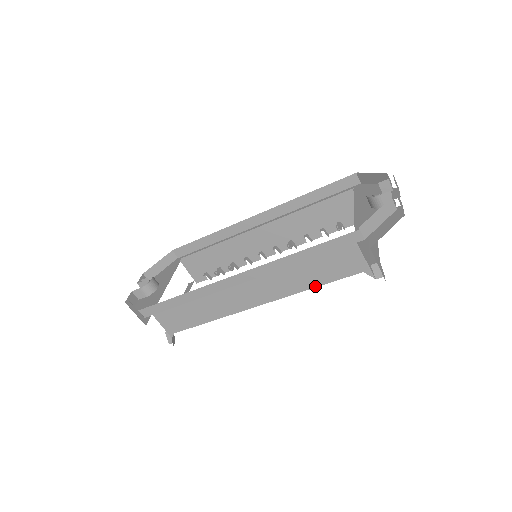
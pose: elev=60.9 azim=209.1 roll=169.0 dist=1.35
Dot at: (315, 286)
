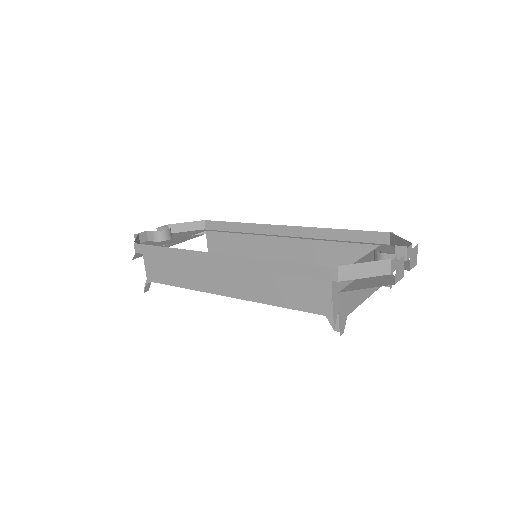
Dot at: (279, 305)
